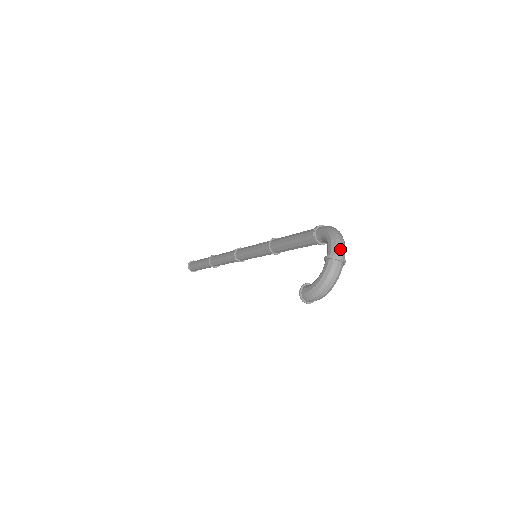
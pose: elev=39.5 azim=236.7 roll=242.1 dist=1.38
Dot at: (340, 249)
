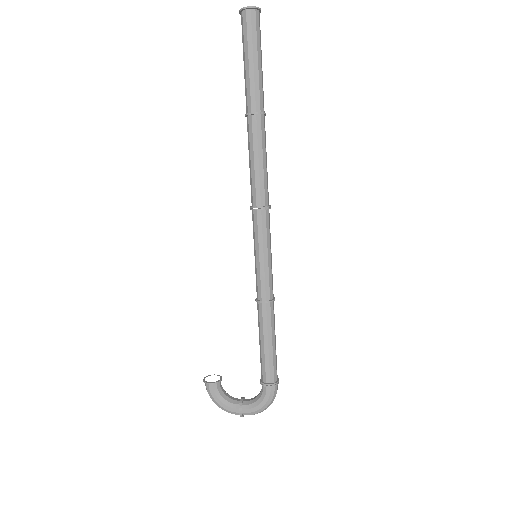
Dot at: occluded
